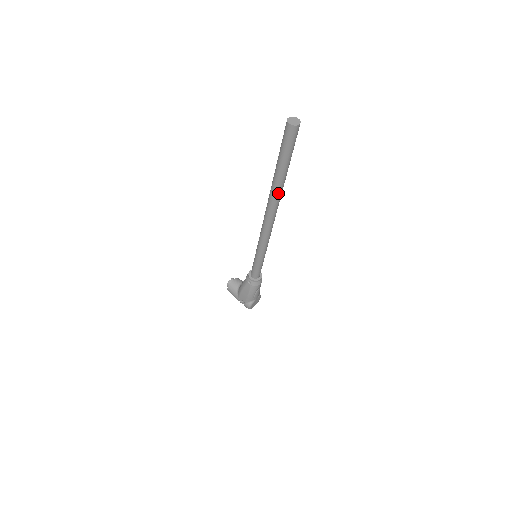
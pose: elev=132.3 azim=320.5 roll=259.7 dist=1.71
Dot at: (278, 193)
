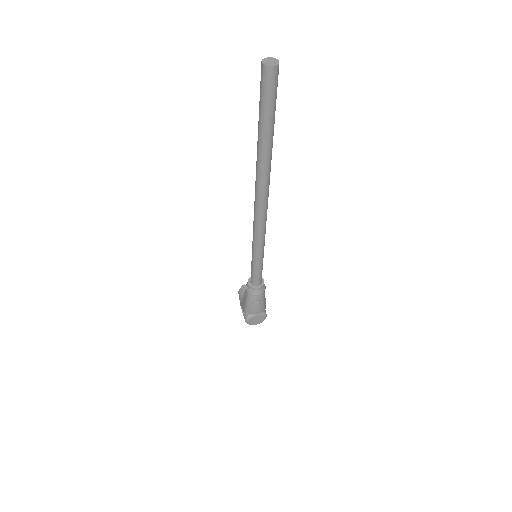
Dot at: (261, 167)
